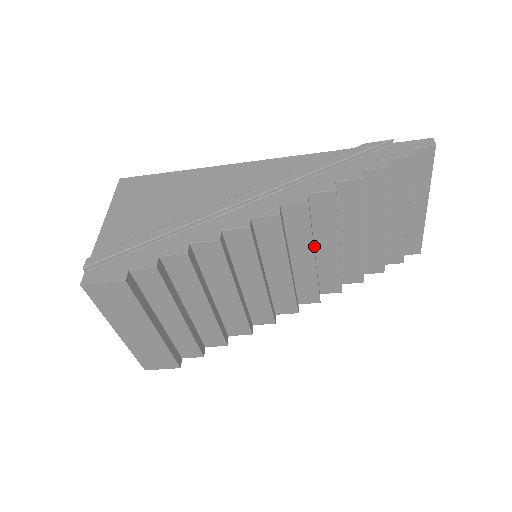
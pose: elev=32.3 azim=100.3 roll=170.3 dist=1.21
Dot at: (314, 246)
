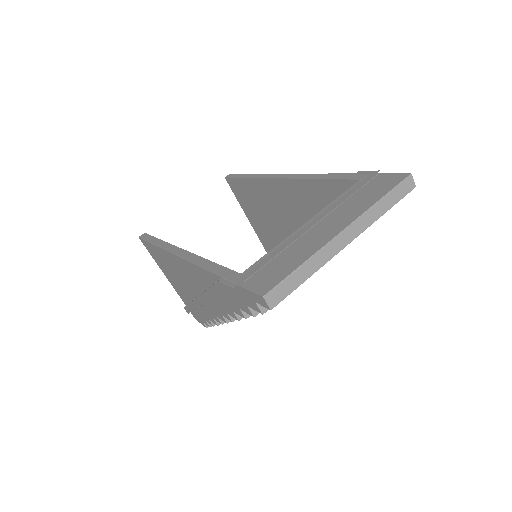
Dot at: occluded
